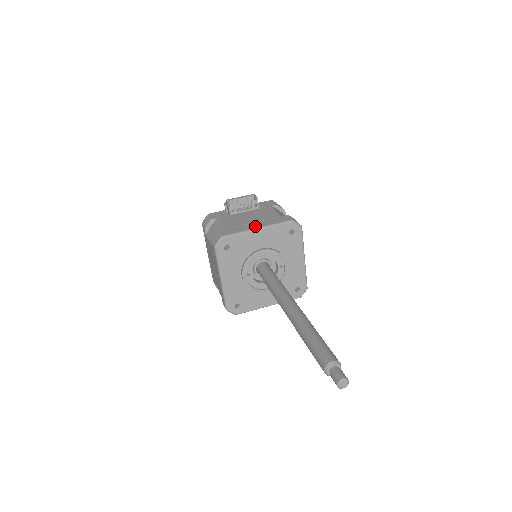
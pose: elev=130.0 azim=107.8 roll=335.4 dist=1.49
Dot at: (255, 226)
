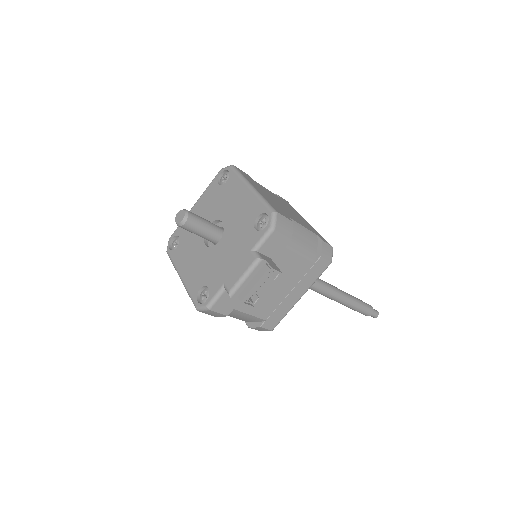
Dot at: (297, 298)
